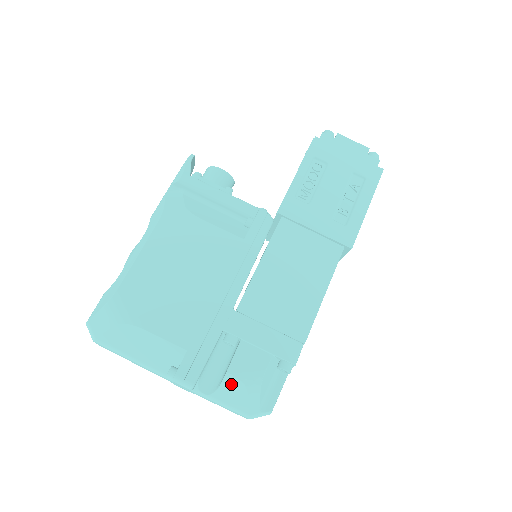
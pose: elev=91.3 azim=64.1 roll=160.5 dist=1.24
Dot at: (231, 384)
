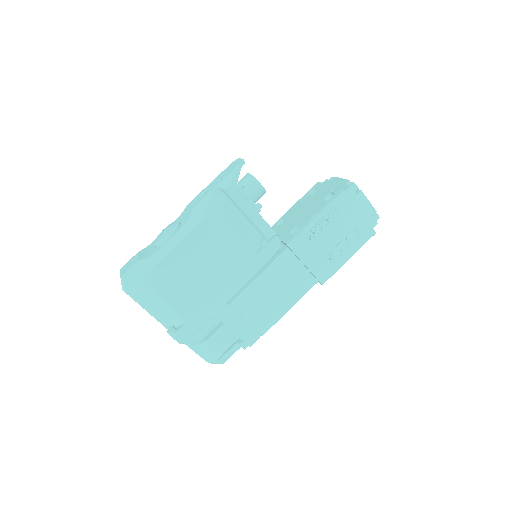
Dot at: (206, 346)
